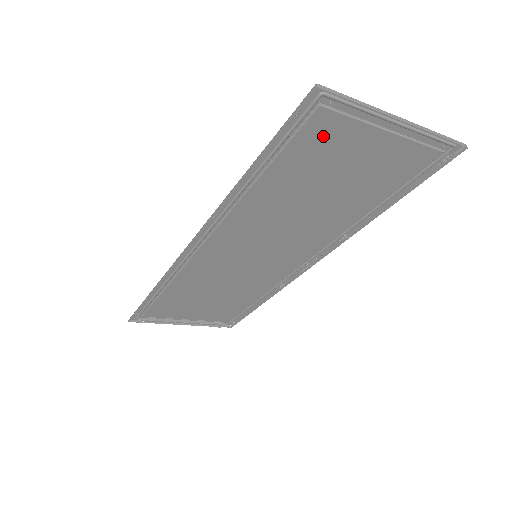
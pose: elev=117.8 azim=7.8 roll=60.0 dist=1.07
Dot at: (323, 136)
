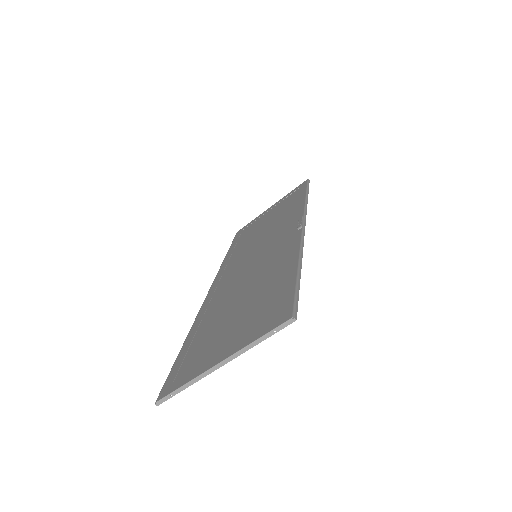
Dot at: (193, 360)
